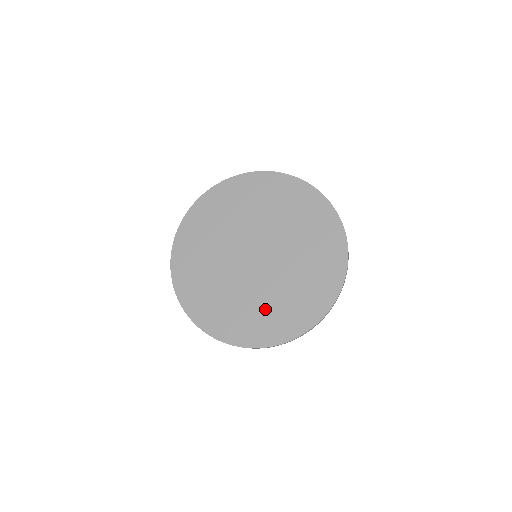
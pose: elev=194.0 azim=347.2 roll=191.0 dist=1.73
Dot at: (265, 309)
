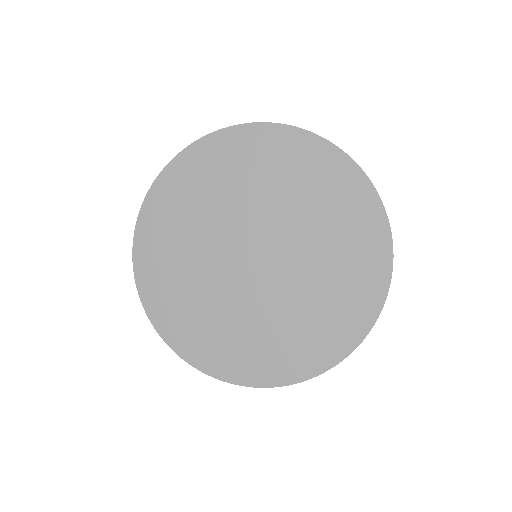
Dot at: (326, 295)
